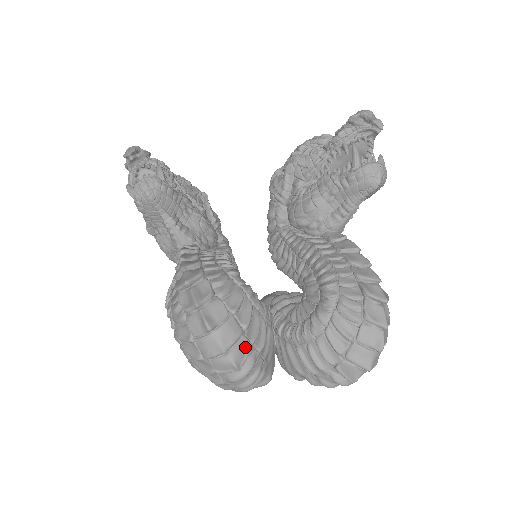
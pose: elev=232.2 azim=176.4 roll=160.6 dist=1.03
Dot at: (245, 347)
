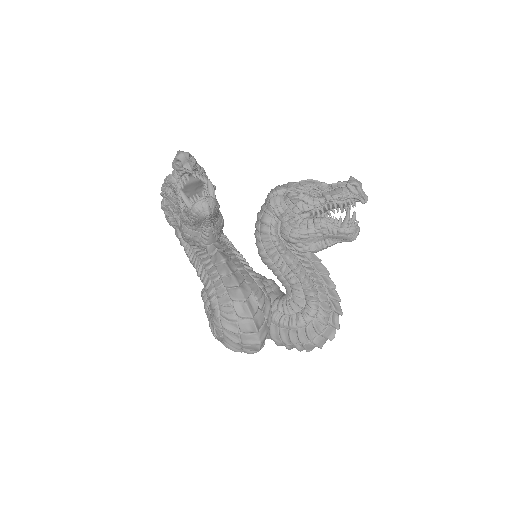
Dot at: (266, 337)
